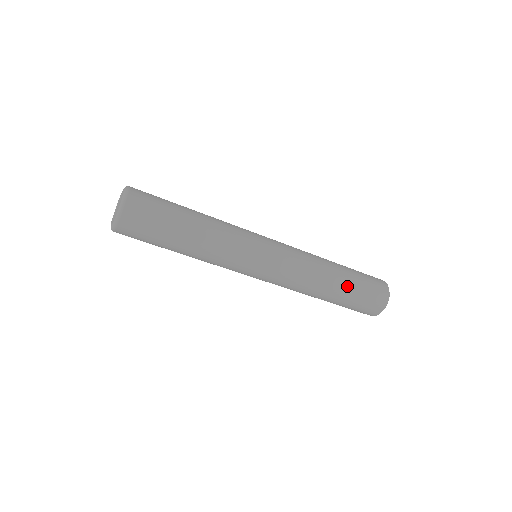
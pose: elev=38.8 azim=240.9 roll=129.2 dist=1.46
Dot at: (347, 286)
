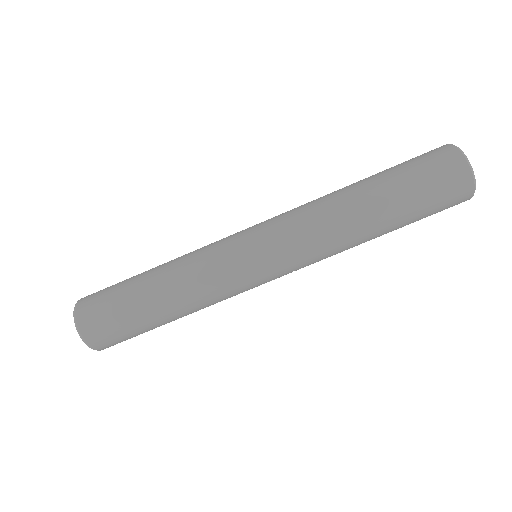
Dot at: (384, 191)
